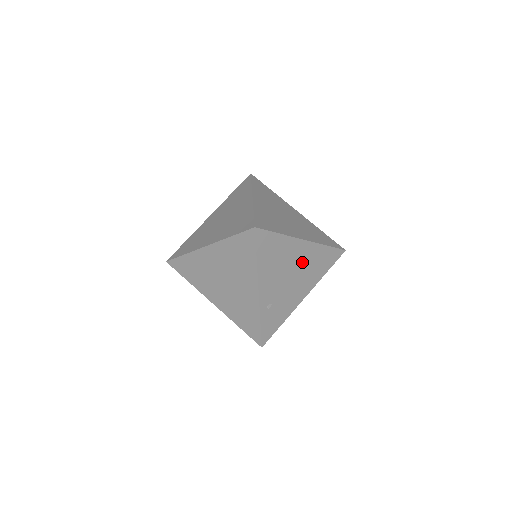
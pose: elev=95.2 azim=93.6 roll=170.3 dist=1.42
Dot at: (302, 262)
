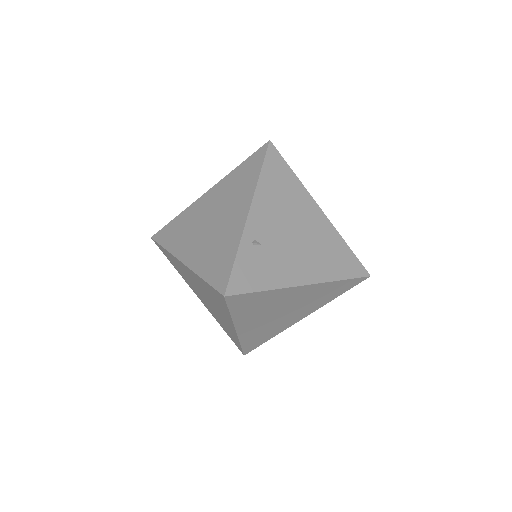
Dot at: (312, 232)
